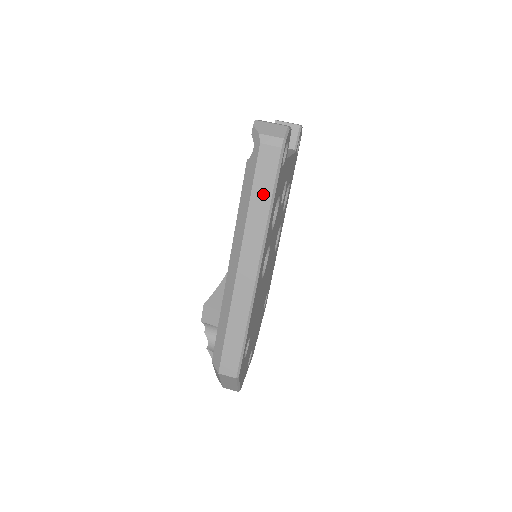
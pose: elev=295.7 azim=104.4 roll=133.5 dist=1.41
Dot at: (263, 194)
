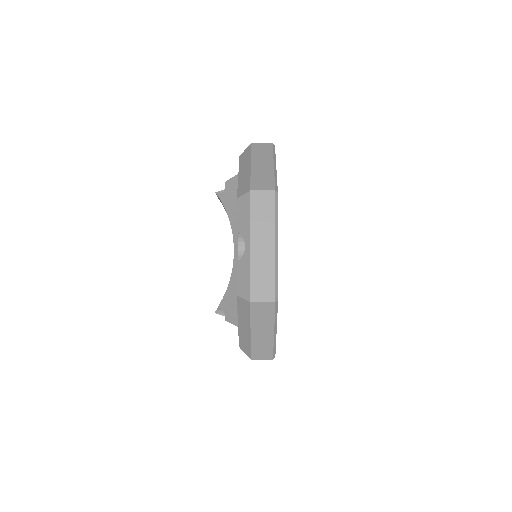
Dot at: occluded
